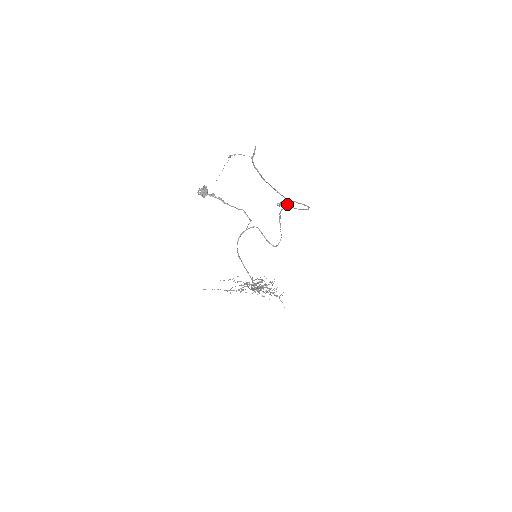
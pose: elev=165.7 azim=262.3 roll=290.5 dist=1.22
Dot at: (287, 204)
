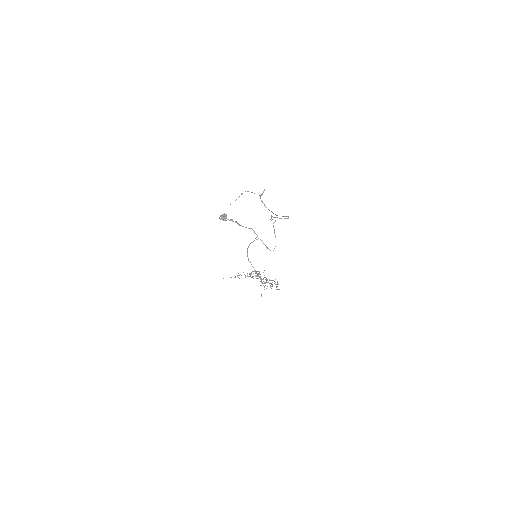
Dot at: (275, 217)
